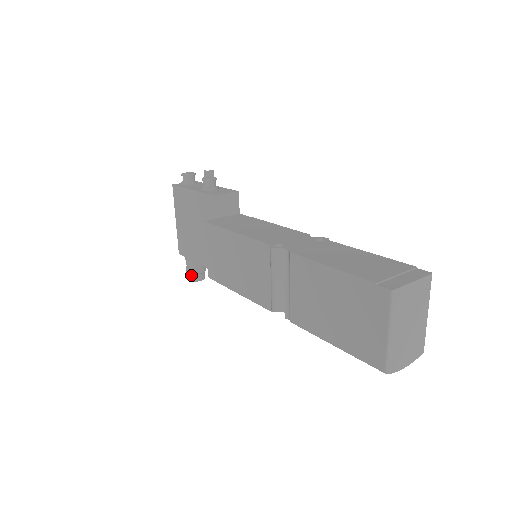
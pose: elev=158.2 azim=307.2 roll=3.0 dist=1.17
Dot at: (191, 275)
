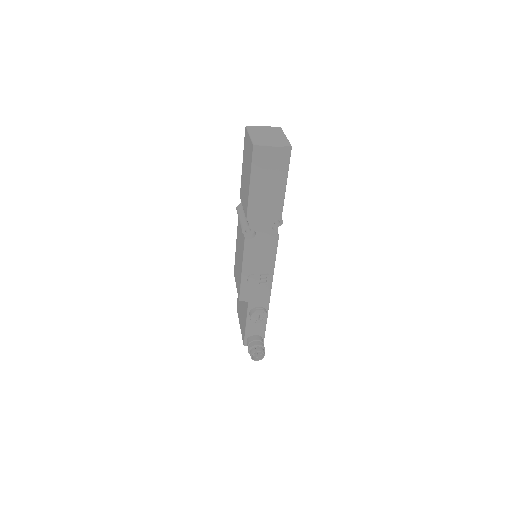
Dot at: (251, 351)
